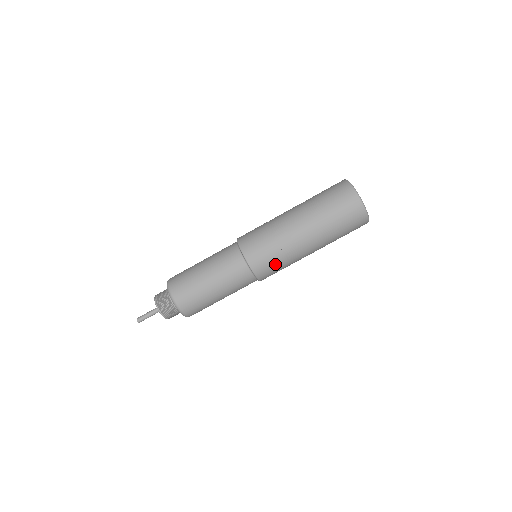
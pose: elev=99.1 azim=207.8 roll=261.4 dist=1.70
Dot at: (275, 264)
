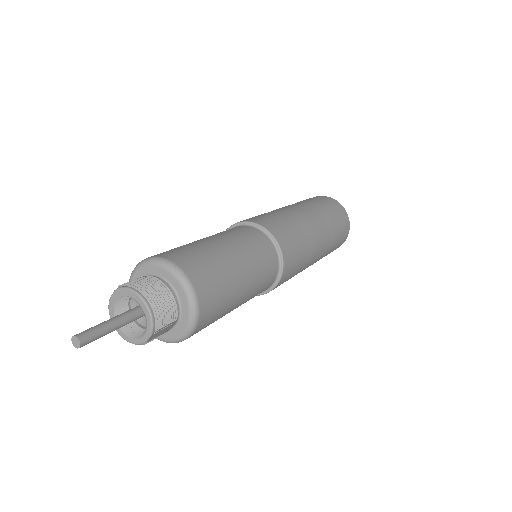
Dot at: (299, 255)
